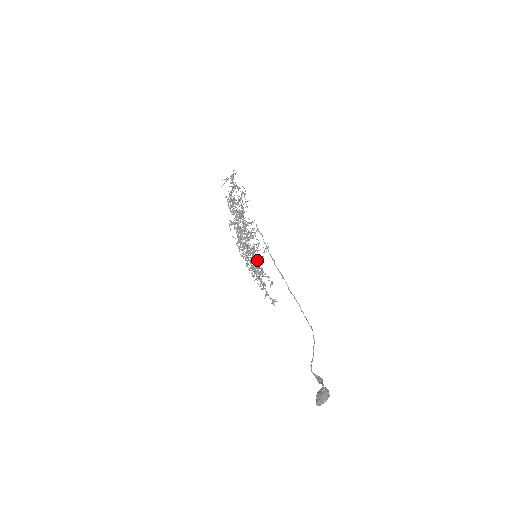
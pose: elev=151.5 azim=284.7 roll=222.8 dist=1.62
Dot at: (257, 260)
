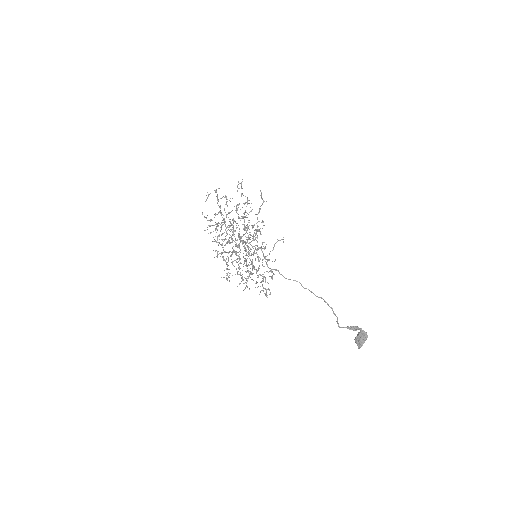
Dot at: occluded
